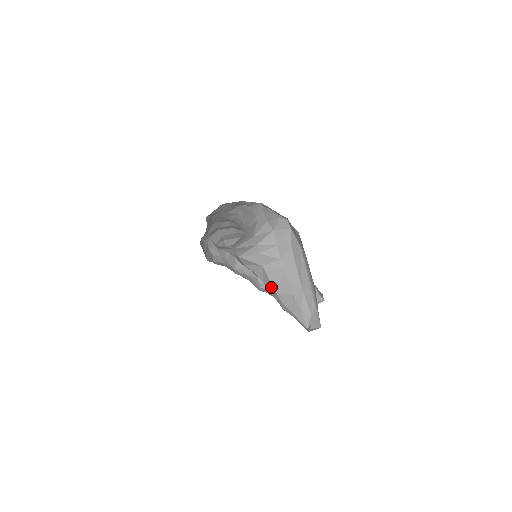
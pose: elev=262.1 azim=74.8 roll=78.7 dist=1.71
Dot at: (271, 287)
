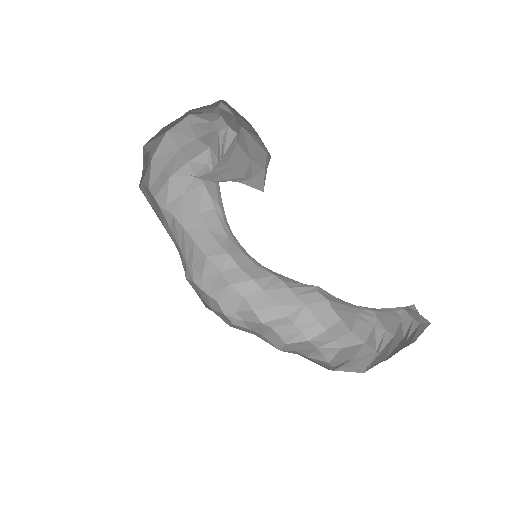
Dot at: occluded
